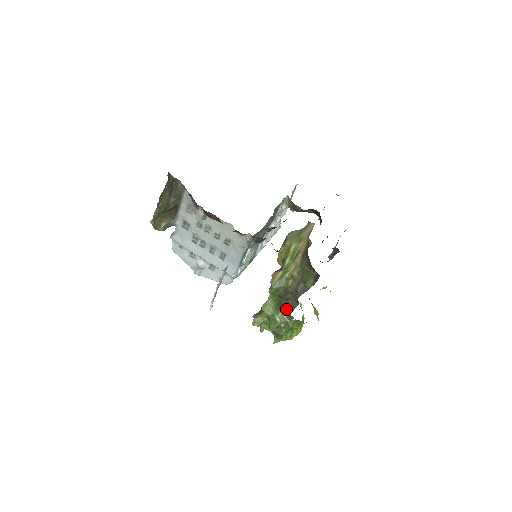
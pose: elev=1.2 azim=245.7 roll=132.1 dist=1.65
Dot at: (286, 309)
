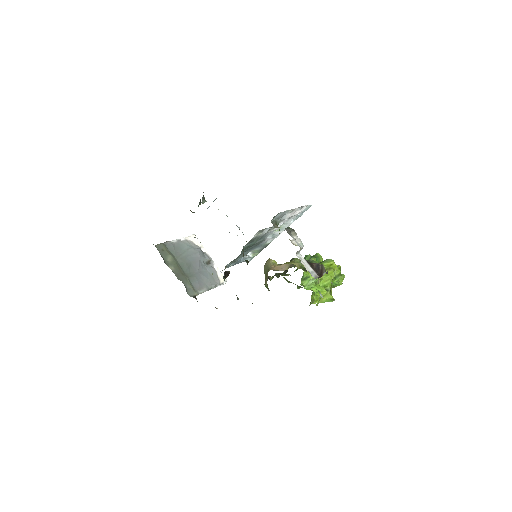
Dot at: occluded
